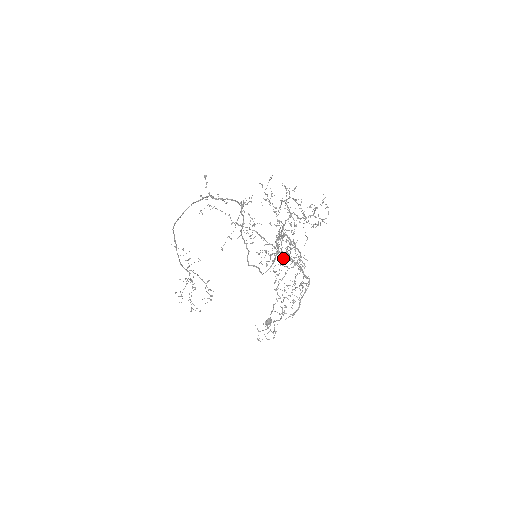
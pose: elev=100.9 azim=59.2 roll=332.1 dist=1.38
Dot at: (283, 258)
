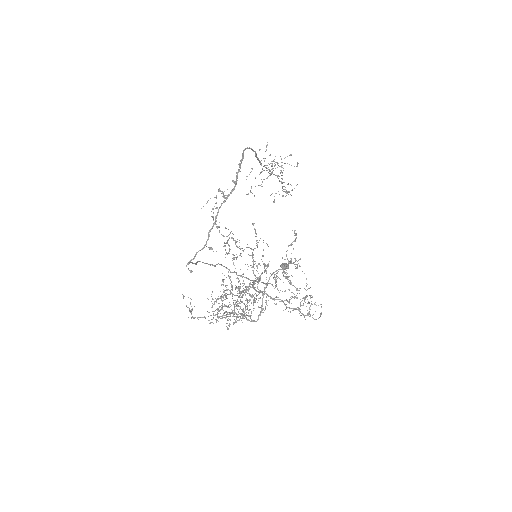
Dot at: (222, 303)
